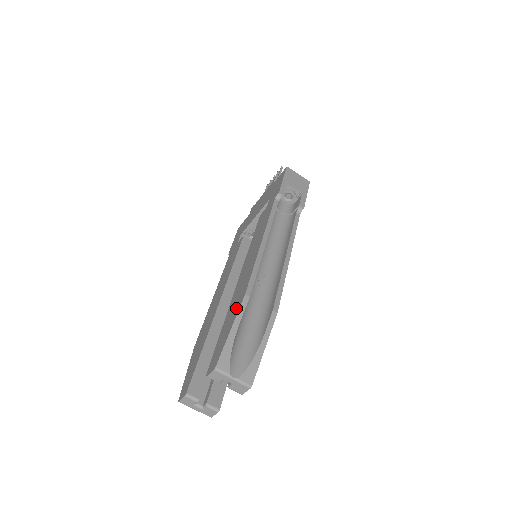
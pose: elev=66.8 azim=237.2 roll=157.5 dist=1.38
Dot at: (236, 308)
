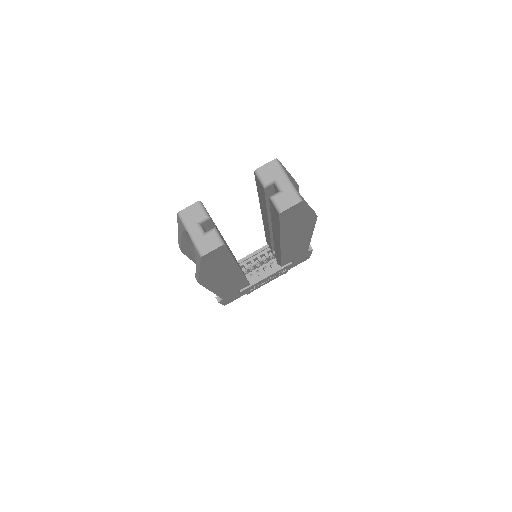
Dot at: occluded
